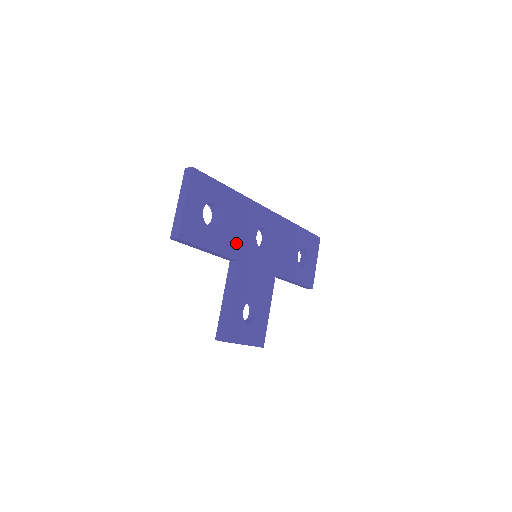
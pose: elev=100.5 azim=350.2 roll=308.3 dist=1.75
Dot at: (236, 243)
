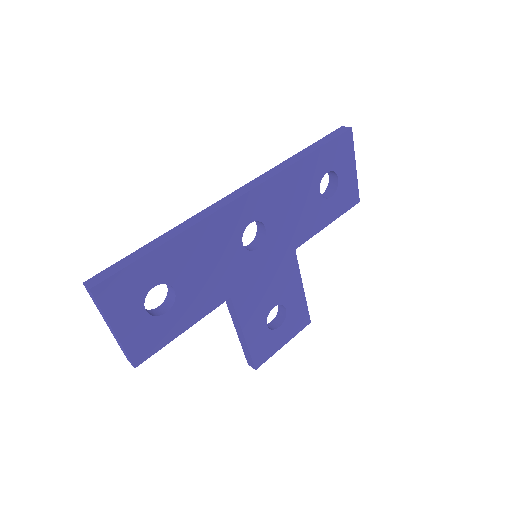
Dot at: (217, 284)
